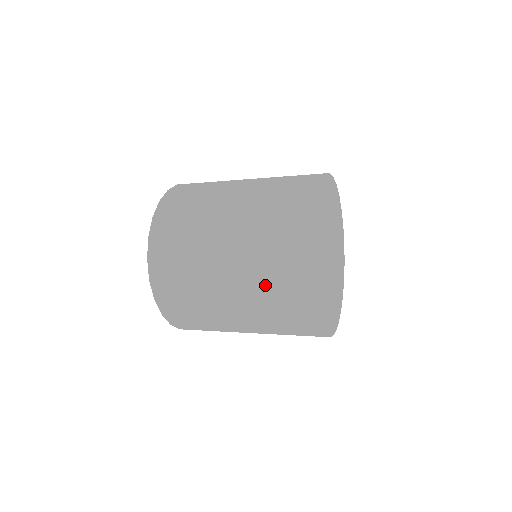
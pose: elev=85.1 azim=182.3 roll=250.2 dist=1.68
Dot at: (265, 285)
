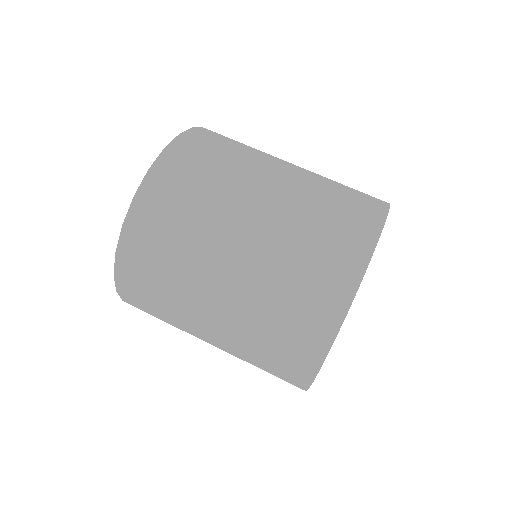
Dot at: (288, 270)
